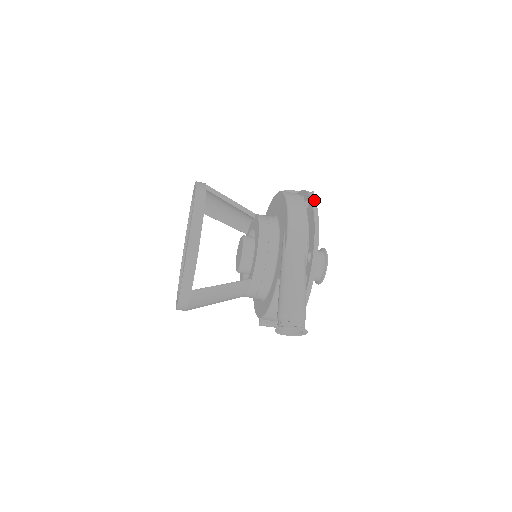
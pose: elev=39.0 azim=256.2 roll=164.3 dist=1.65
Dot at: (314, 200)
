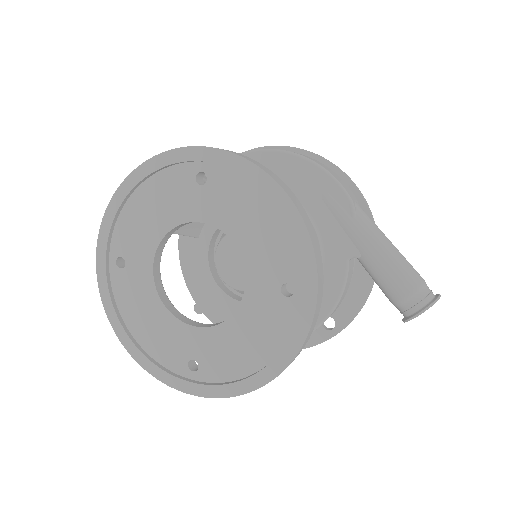
Dot at: occluded
